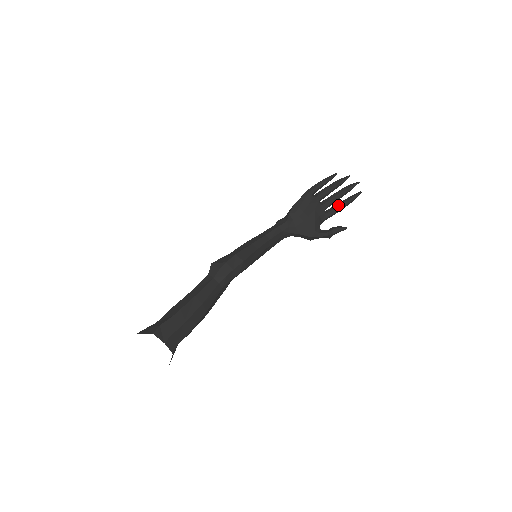
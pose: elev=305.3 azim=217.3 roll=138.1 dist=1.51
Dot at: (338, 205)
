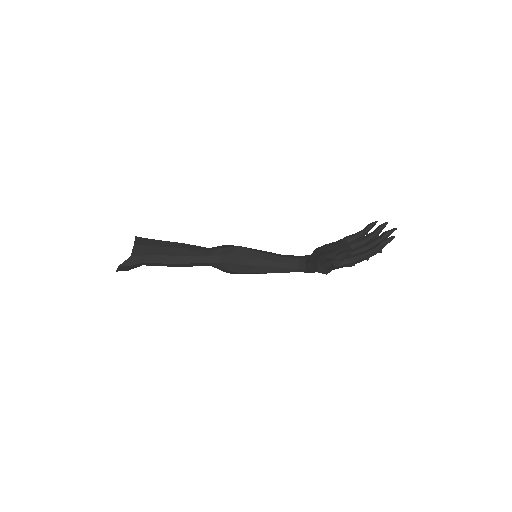
Dot at: (367, 250)
